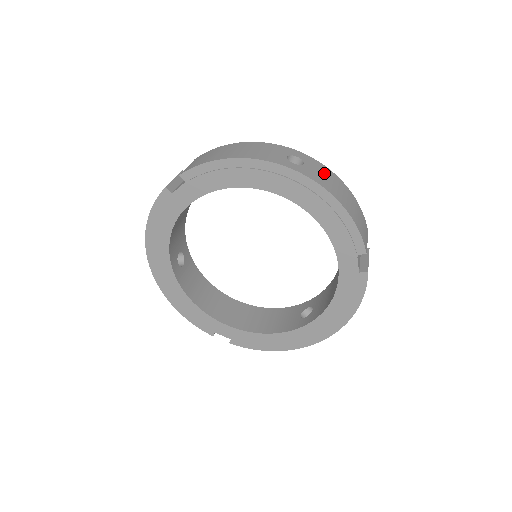
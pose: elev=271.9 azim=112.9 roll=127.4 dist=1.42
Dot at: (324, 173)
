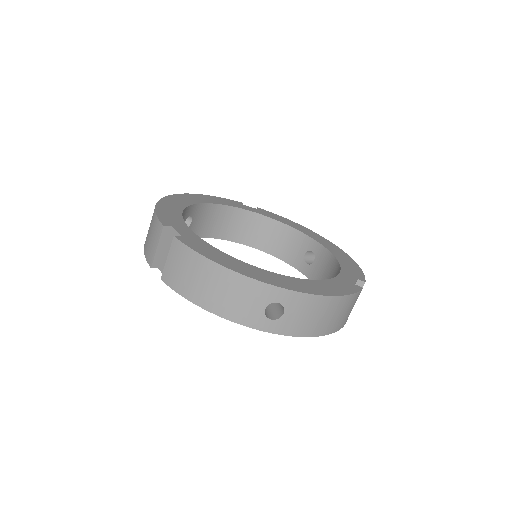
Dot at: (307, 311)
